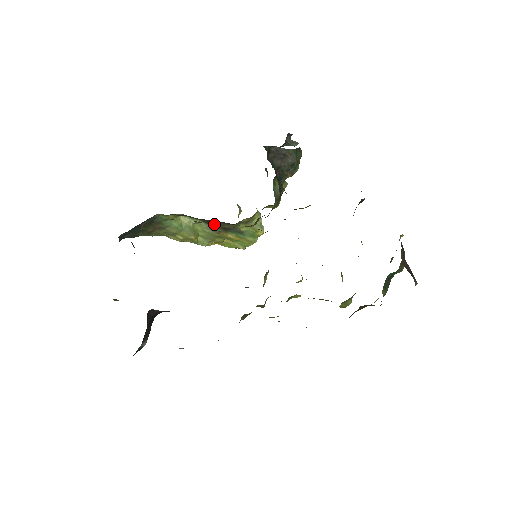
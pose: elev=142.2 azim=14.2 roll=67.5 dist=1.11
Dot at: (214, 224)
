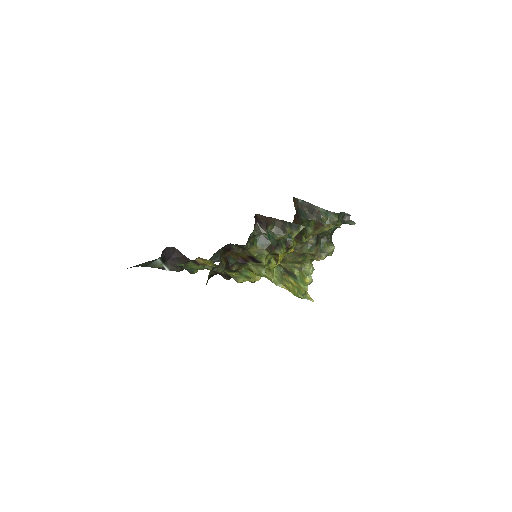
Dot at: occluded
